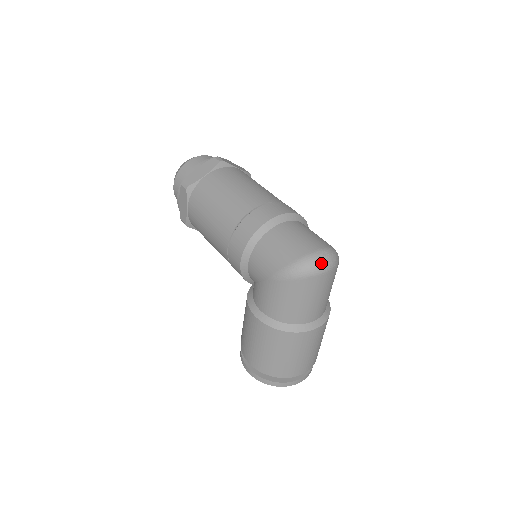
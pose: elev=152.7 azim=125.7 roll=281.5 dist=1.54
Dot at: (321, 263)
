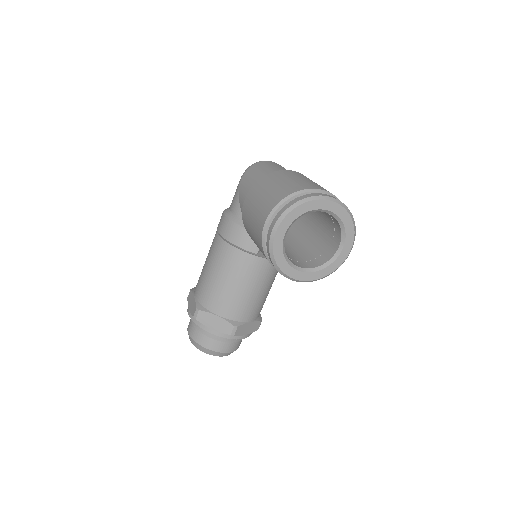
Dot at: occluded
